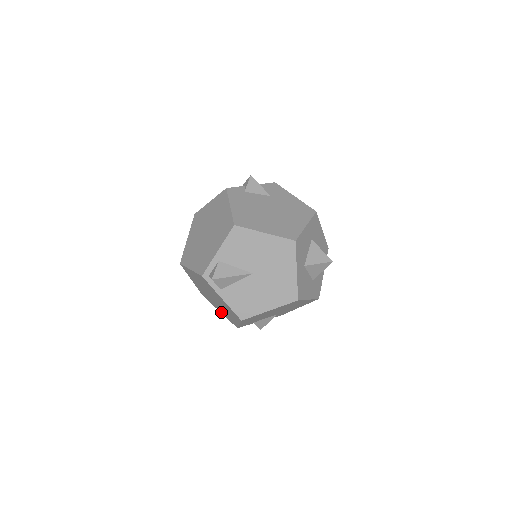
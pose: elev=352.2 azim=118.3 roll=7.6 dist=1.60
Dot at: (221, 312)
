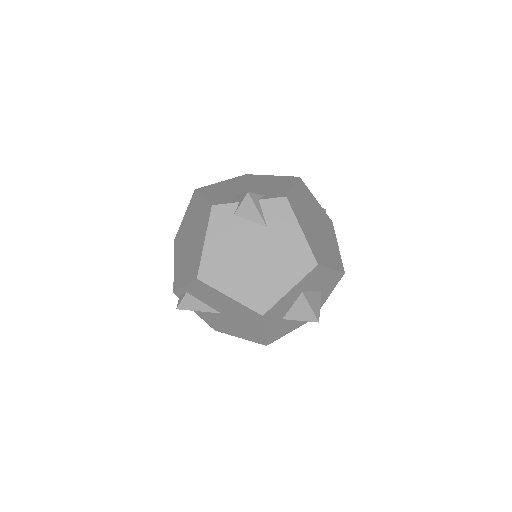
Dot at: occluded
